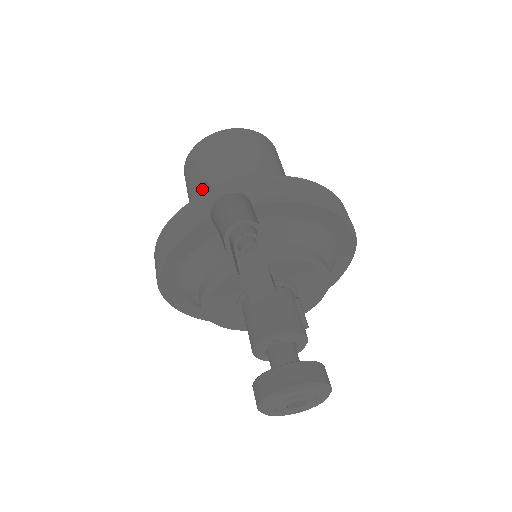
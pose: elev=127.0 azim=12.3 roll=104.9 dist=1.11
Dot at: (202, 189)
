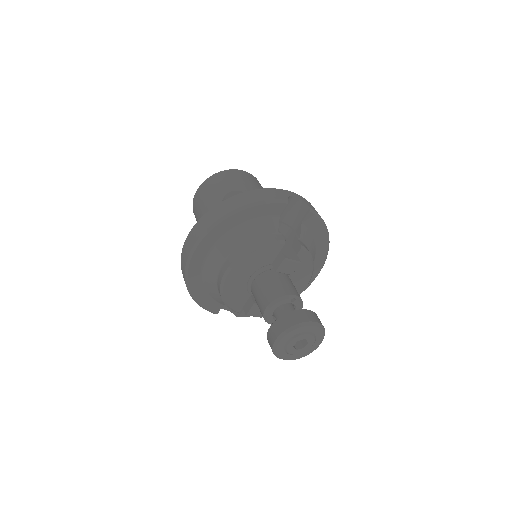
Dot at: occluded
